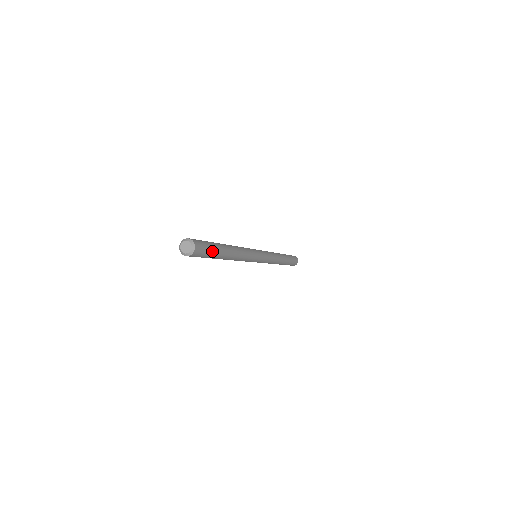
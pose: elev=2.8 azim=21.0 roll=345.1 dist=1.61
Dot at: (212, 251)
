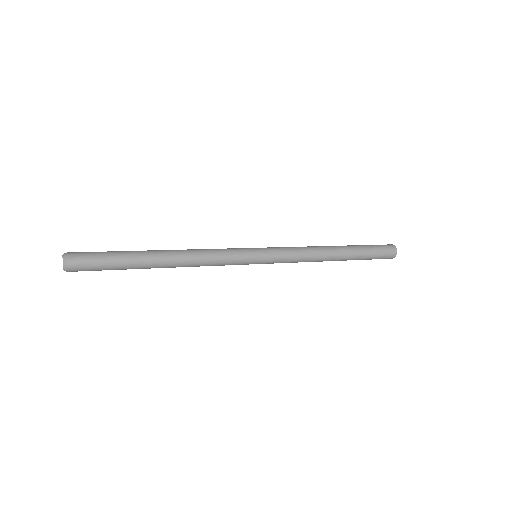
Dot at: (110, 256)
